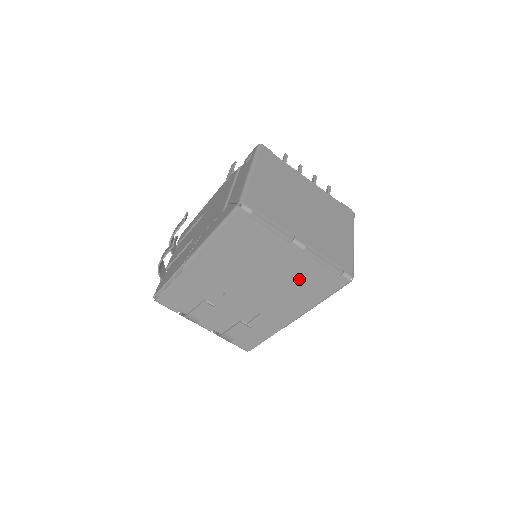
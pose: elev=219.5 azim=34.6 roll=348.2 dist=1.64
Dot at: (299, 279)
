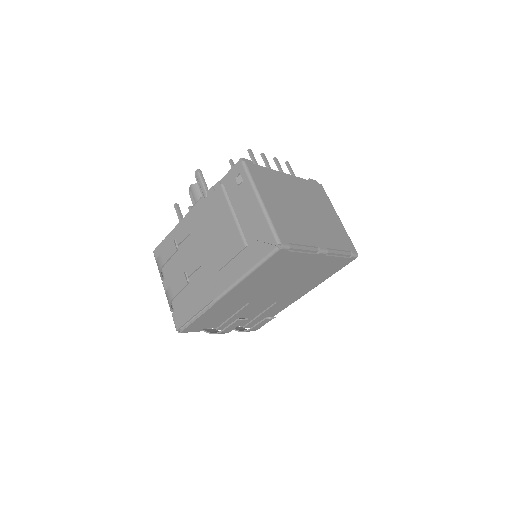
Dot at: (317, 272)
